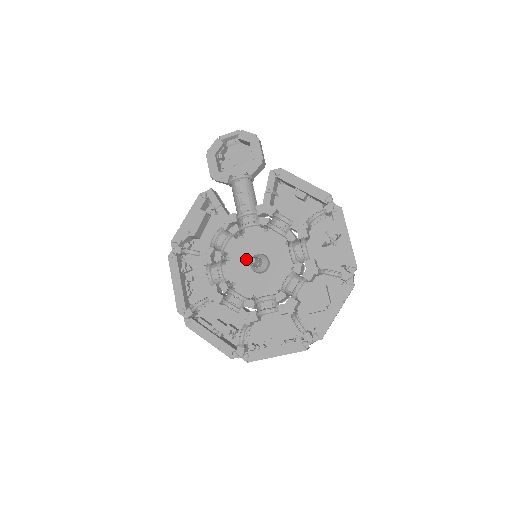
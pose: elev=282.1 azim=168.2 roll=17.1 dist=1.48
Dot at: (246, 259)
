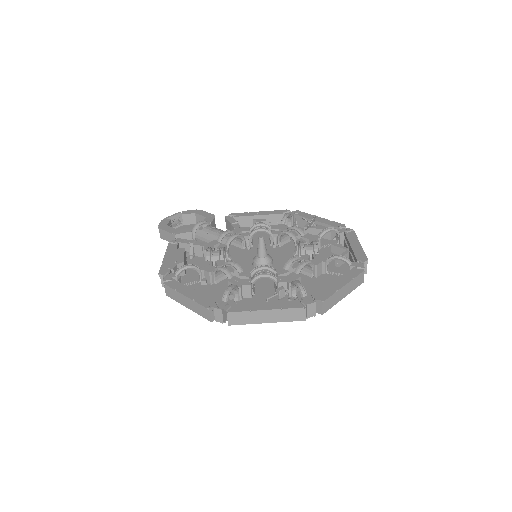
Dot at: (246, 266)
